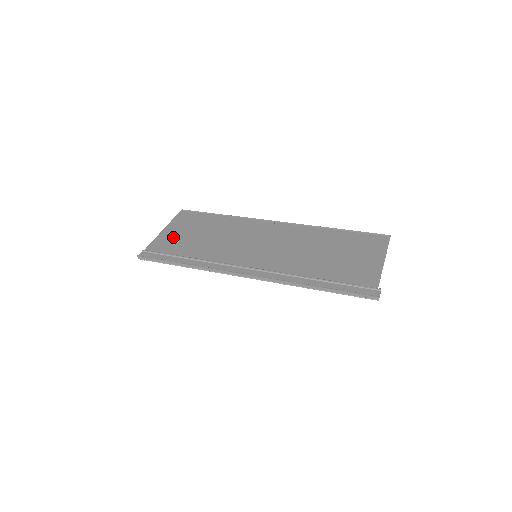
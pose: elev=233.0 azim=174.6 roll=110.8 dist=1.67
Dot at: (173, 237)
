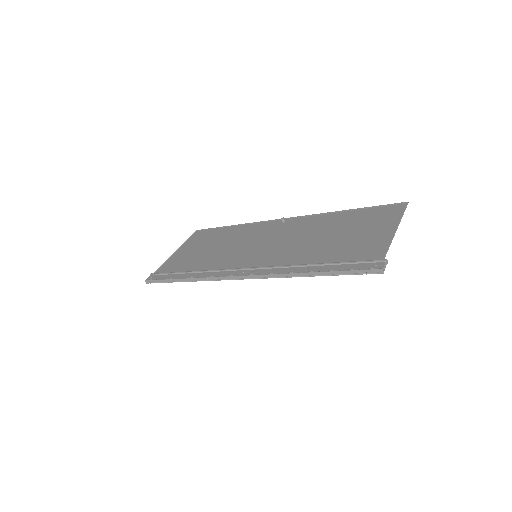
Dot at: (182, 256)
